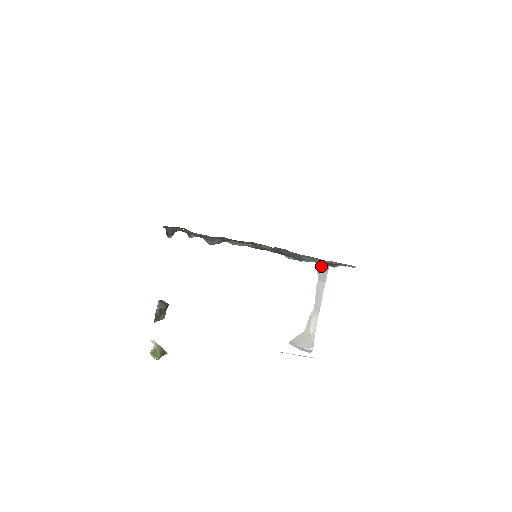
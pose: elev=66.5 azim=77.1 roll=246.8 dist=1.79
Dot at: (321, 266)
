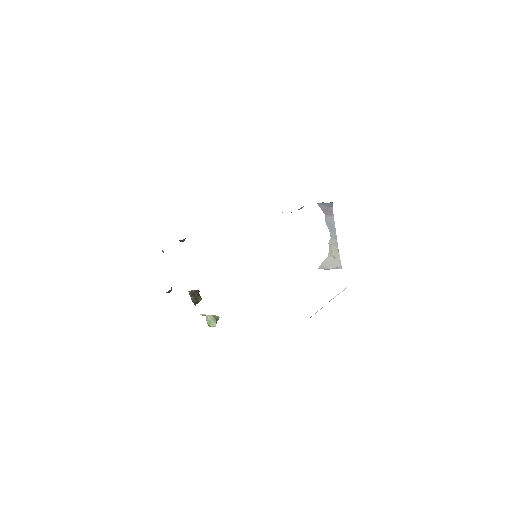
Dot at: (323, 204)
